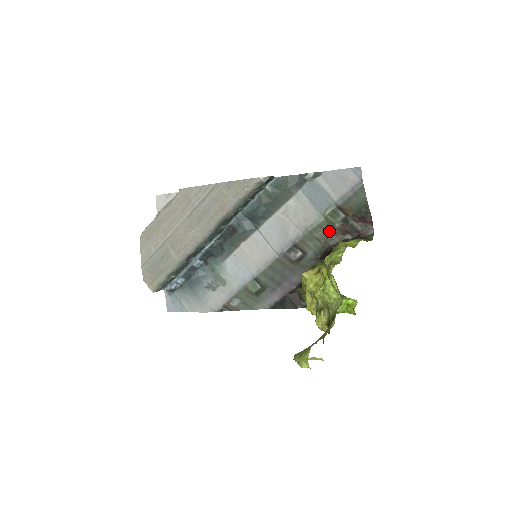
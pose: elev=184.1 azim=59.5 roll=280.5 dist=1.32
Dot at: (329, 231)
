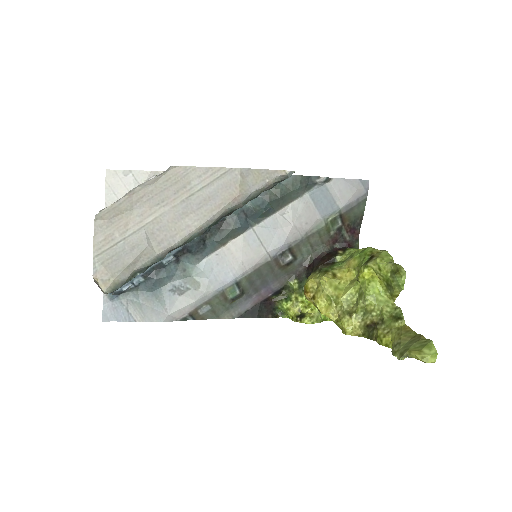
Dot at: (323, 238)
